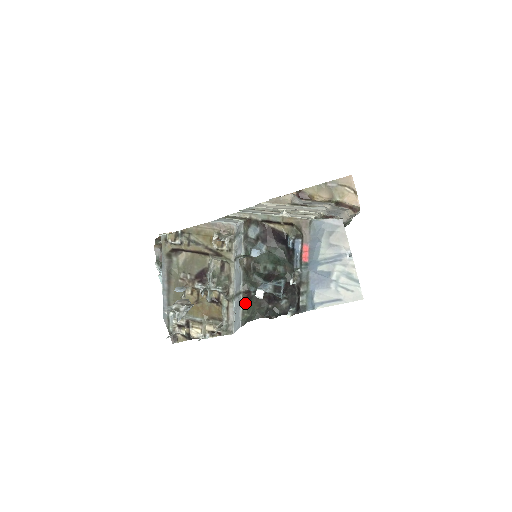
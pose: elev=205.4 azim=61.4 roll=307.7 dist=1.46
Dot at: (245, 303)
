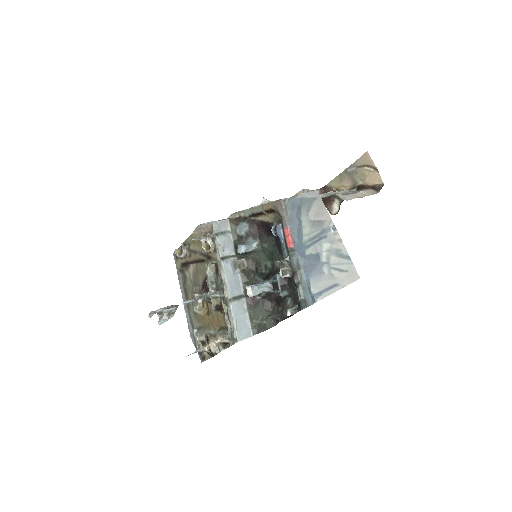
Dot at: (251, 308)
